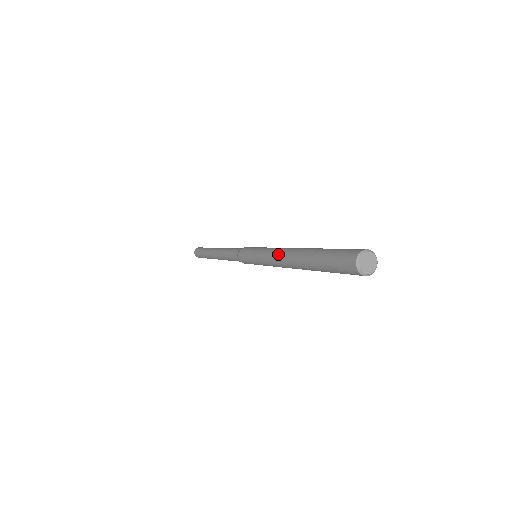
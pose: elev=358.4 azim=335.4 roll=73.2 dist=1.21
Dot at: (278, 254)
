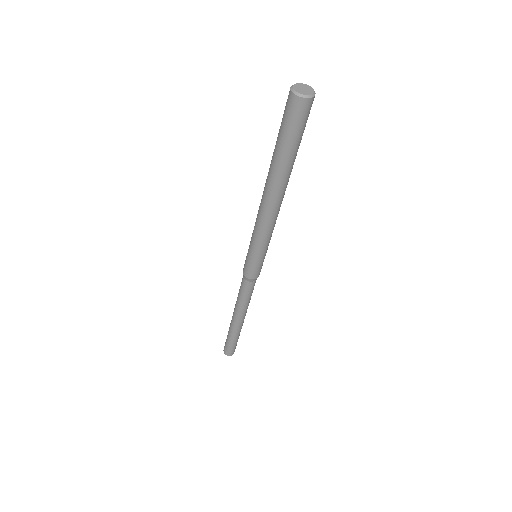
Dot at: (259, 207)
